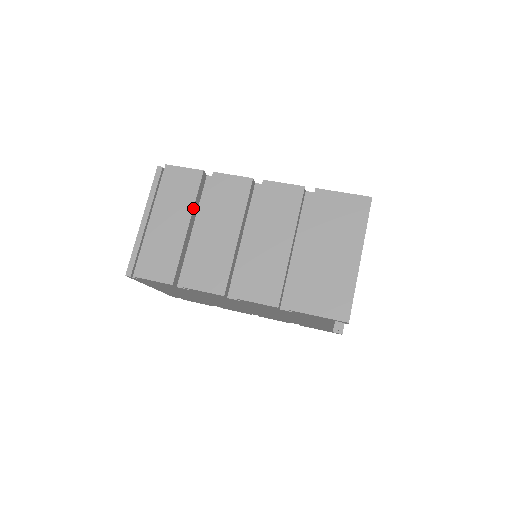
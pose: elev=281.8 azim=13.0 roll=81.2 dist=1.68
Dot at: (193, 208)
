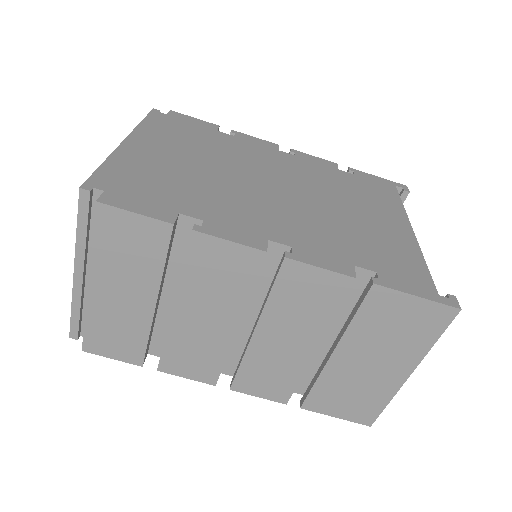
Dot at: (160, 281)
